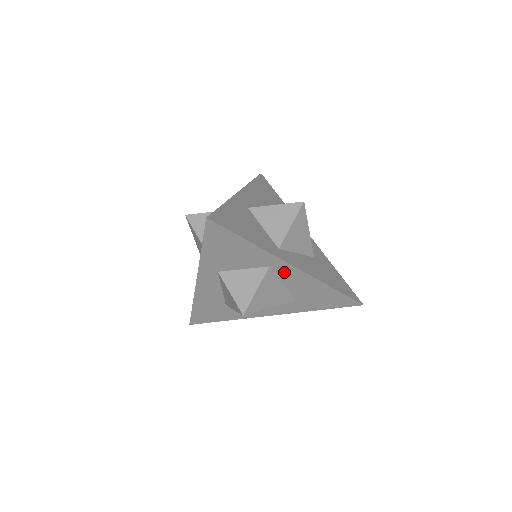
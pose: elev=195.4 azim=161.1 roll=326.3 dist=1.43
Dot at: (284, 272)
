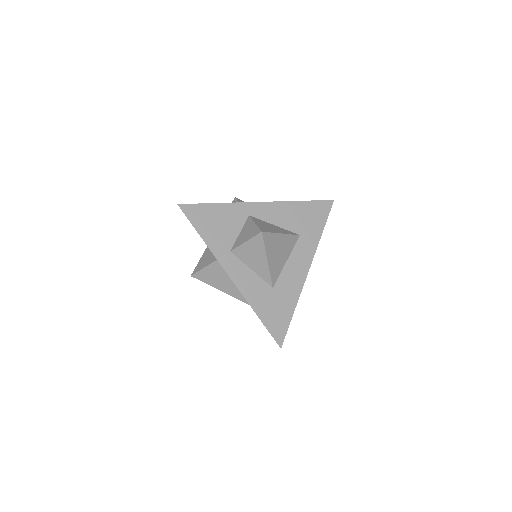
Dot at: (262, 213)
